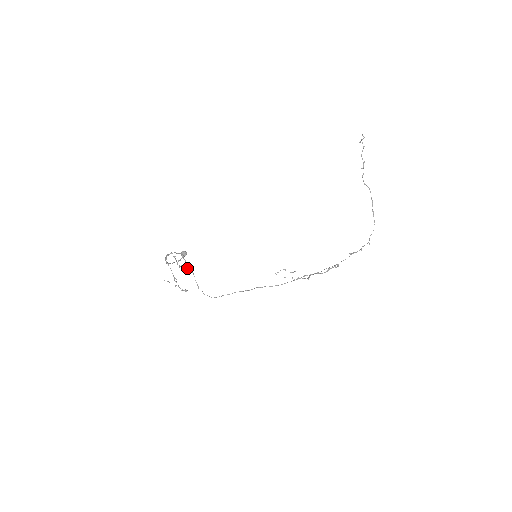
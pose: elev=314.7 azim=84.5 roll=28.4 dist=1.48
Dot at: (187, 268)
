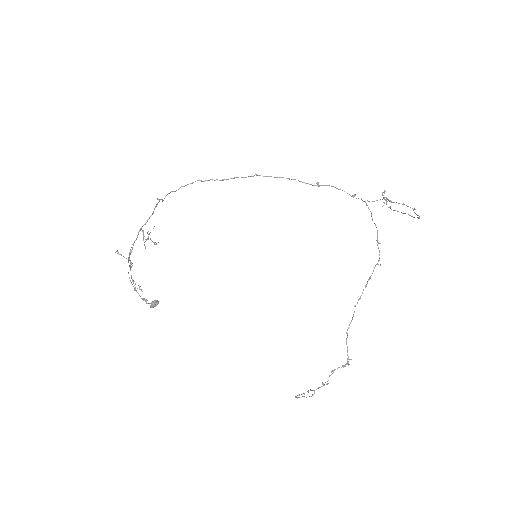
Dot at: occluded
